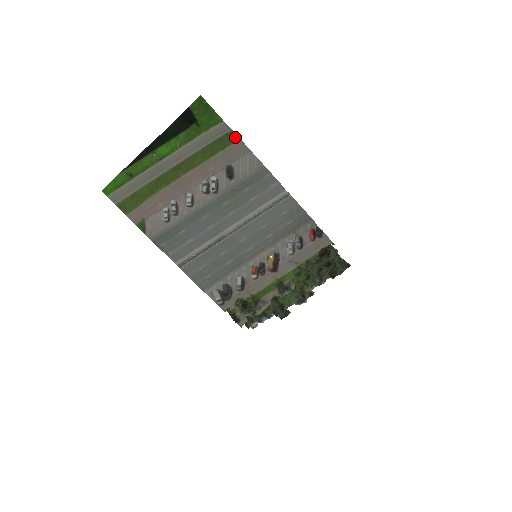
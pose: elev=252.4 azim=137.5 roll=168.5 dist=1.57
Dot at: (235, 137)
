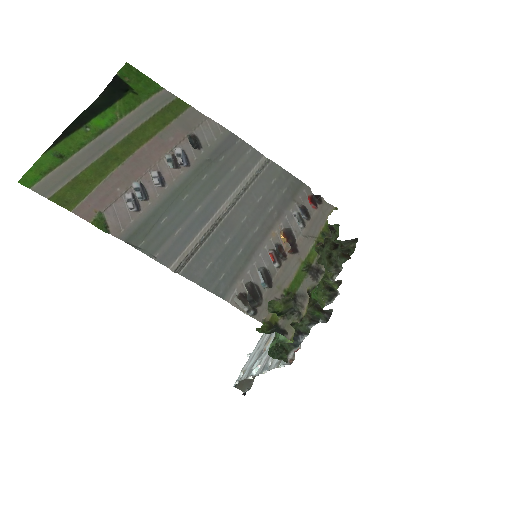
Dot at: (184, 104)
